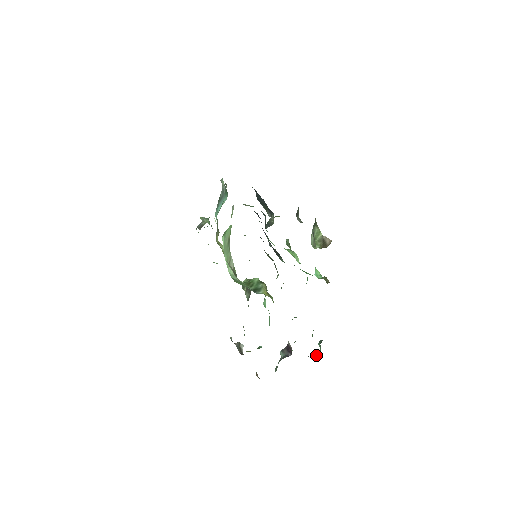
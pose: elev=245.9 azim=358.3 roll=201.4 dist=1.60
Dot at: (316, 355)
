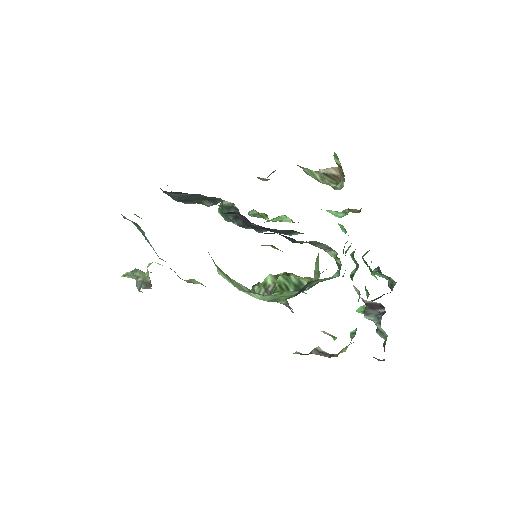
Dot at: (390, 286)
